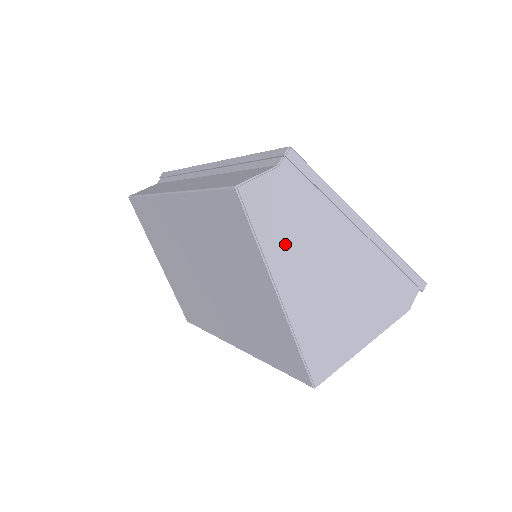
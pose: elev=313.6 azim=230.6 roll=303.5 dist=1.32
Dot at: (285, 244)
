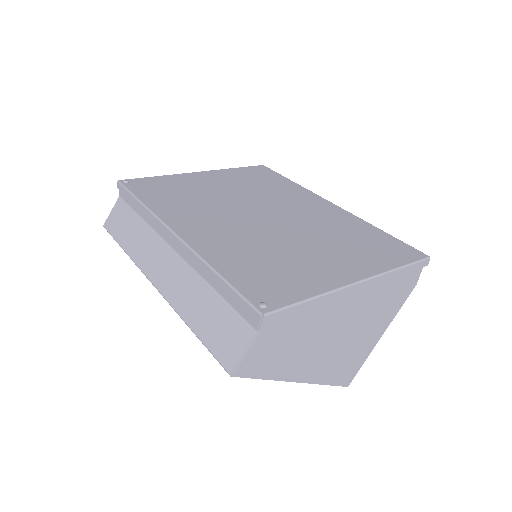
Dot at: (290, 360)
